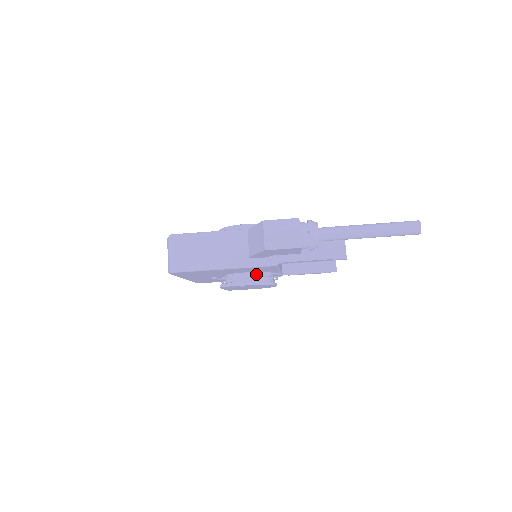
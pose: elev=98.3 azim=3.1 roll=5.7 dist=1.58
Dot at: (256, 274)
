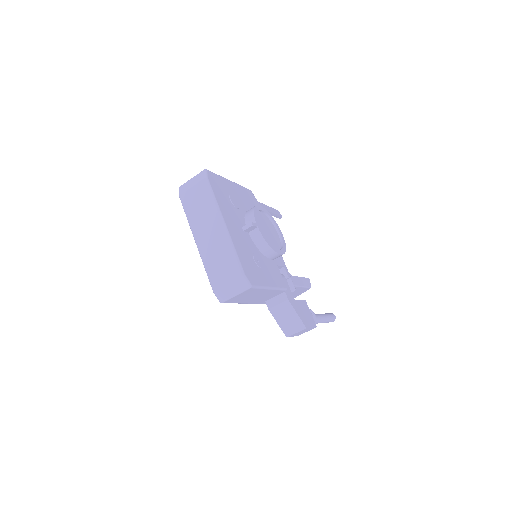
Dot at: occluded
